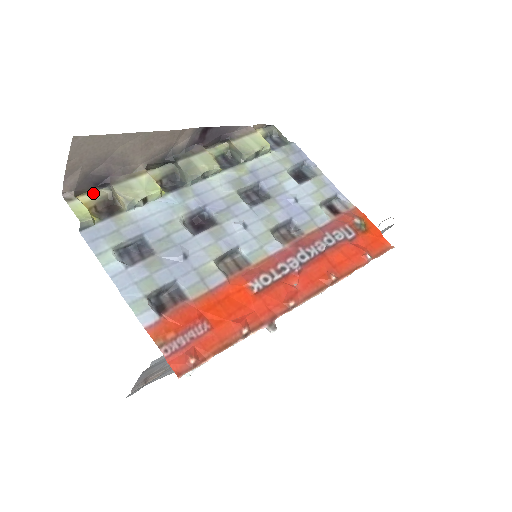
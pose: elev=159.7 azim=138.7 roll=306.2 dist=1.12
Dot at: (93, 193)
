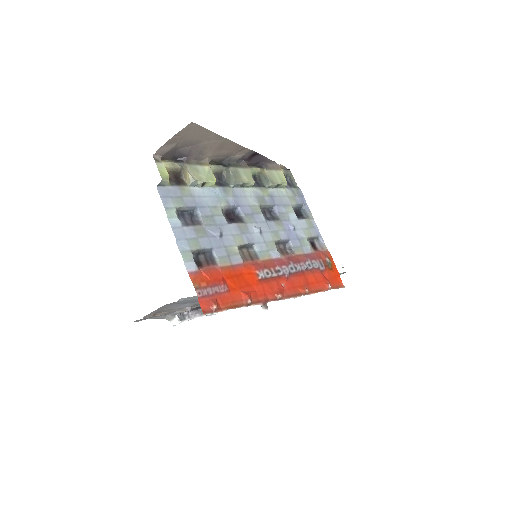
Dot at: (169, 163)
